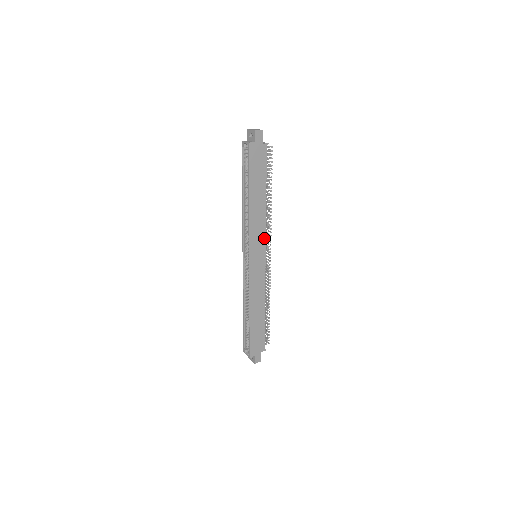
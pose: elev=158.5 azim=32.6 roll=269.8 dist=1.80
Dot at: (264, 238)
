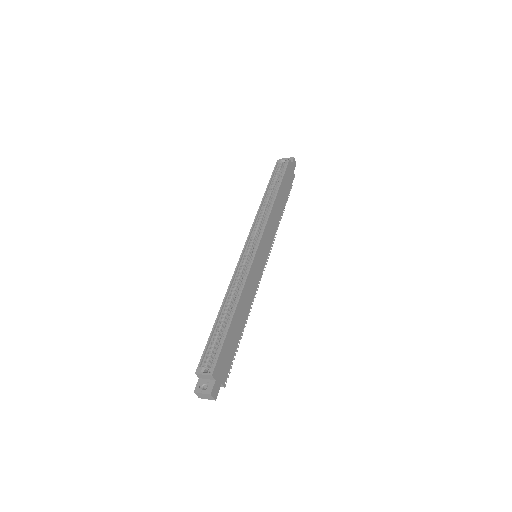
Dot at: (271, 242)
